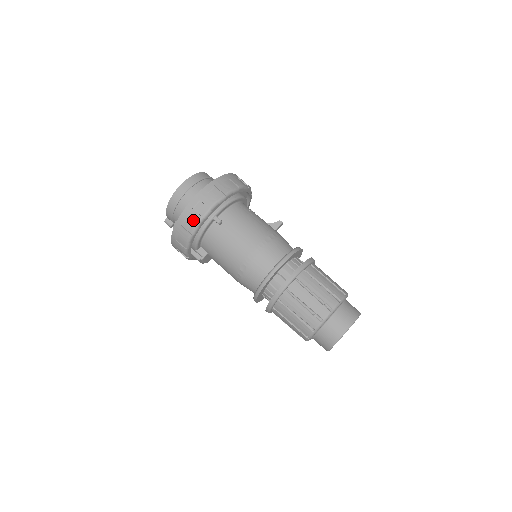
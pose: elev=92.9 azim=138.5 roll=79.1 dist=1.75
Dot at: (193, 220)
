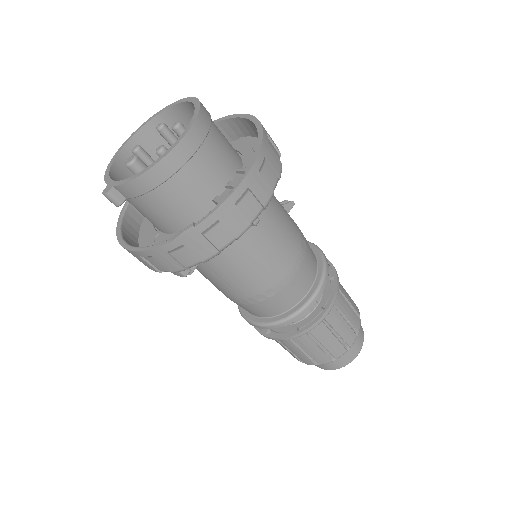
Dot at: (234, 228)
